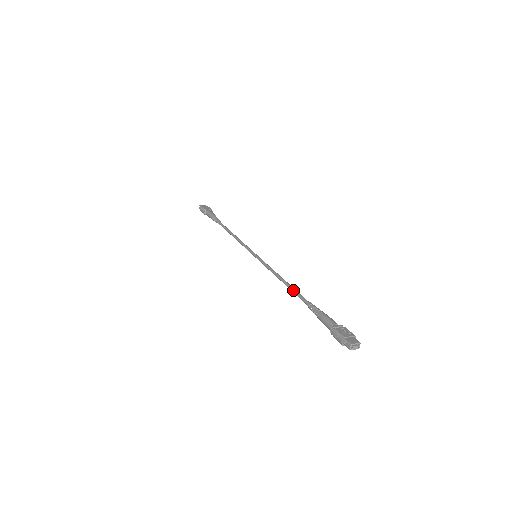
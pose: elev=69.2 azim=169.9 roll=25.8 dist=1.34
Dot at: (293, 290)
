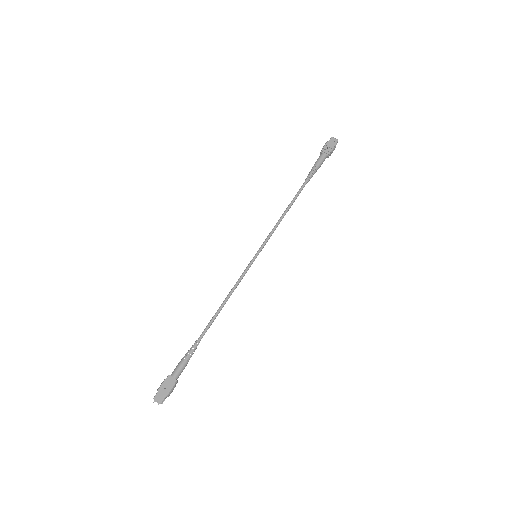
Dot at: (211, 319)
